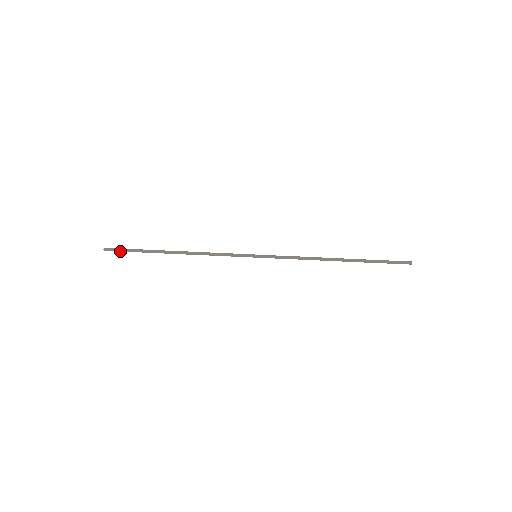
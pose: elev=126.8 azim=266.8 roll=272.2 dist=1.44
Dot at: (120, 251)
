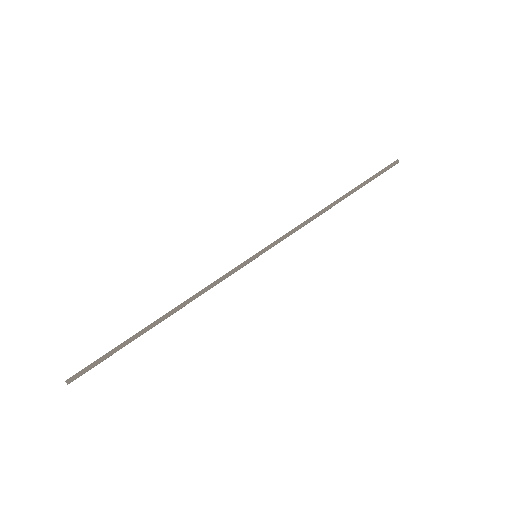
Dot at: (90, 368)
